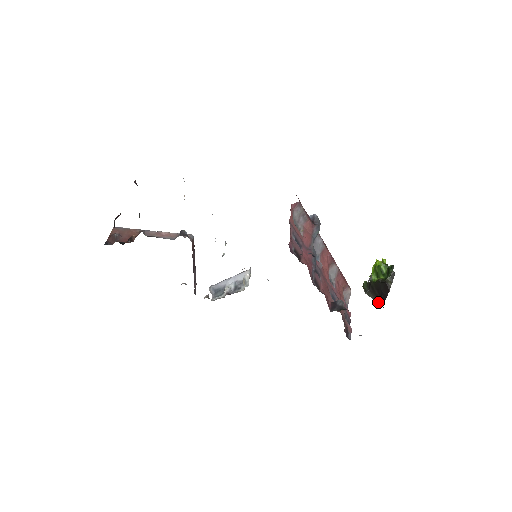
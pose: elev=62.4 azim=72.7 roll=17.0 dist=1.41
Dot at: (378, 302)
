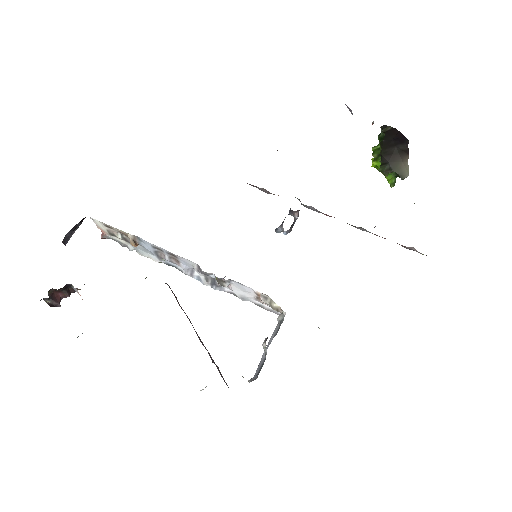
Dot at: (407, 153)
